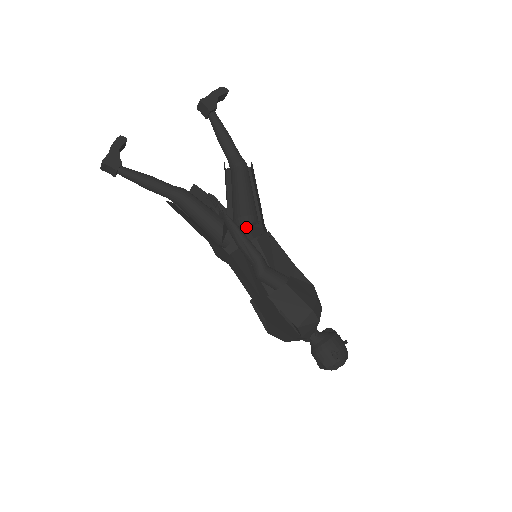
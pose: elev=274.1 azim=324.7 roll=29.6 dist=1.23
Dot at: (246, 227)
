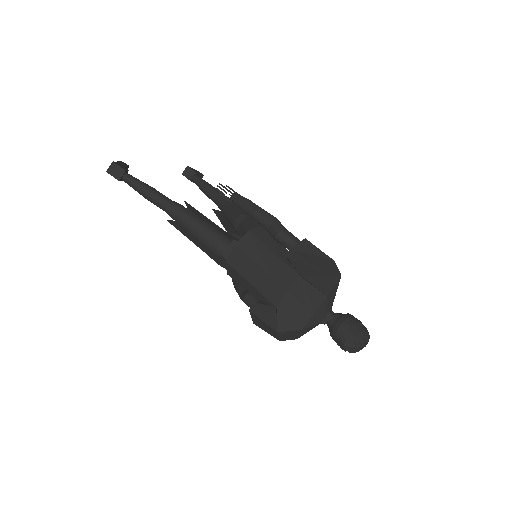
Dot at: occluded
